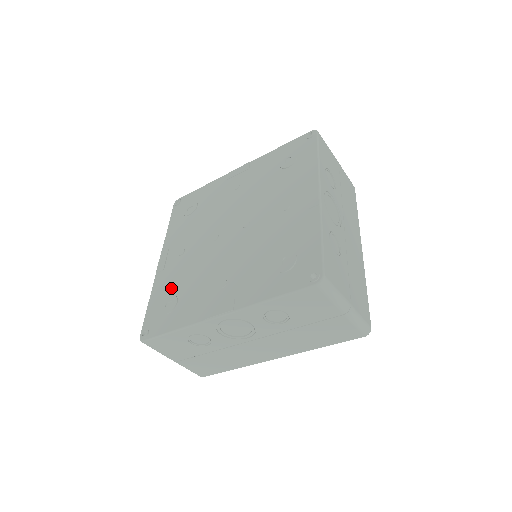
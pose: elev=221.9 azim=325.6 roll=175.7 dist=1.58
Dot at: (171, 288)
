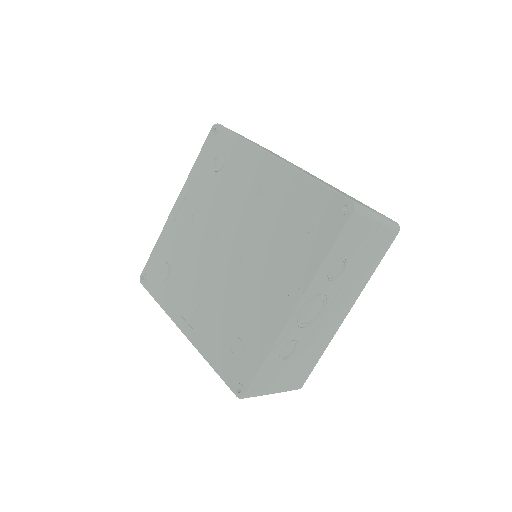
Dot at: (170, 254)
